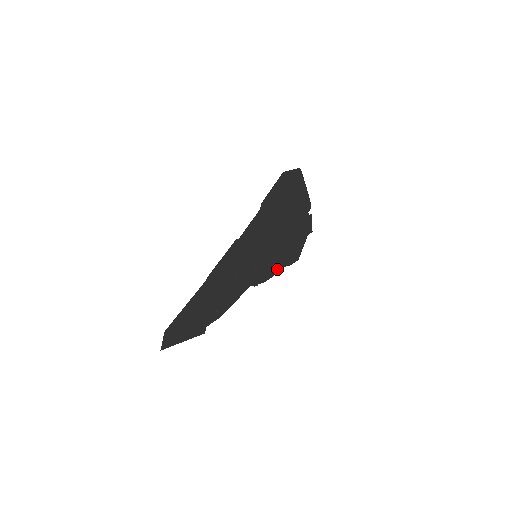
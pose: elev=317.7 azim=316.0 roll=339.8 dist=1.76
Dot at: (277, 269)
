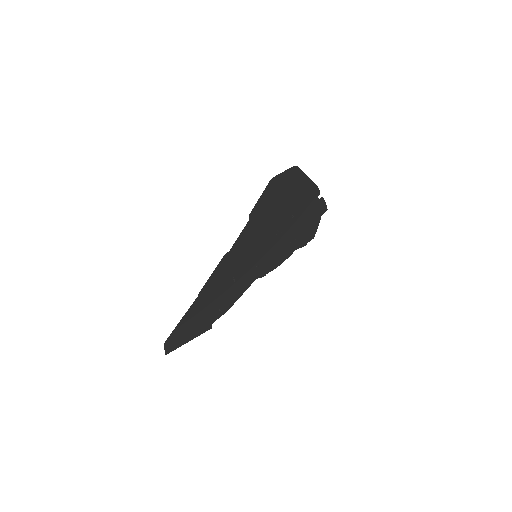
Dot at: (287, 255)
